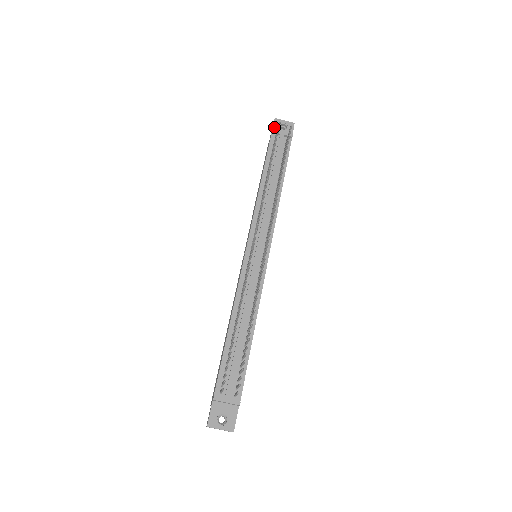
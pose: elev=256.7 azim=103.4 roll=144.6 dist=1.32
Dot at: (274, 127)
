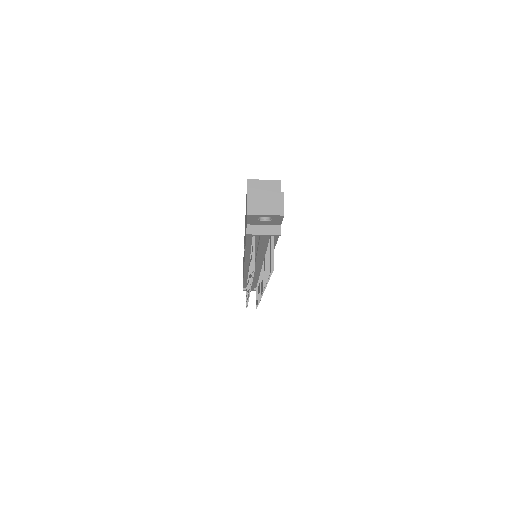
Dot at: (249, 221)
